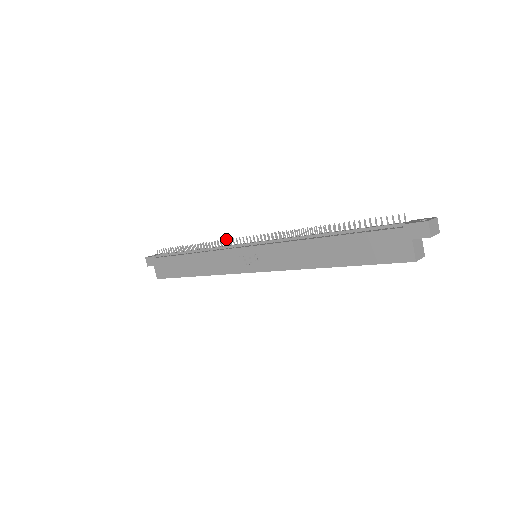
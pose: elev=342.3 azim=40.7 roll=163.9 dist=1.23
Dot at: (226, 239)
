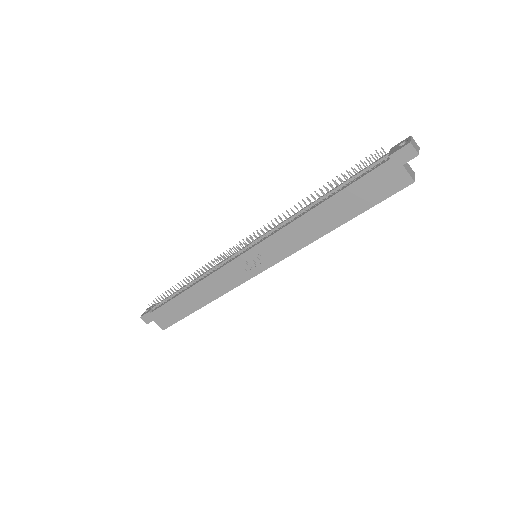
Dot at: occluded
